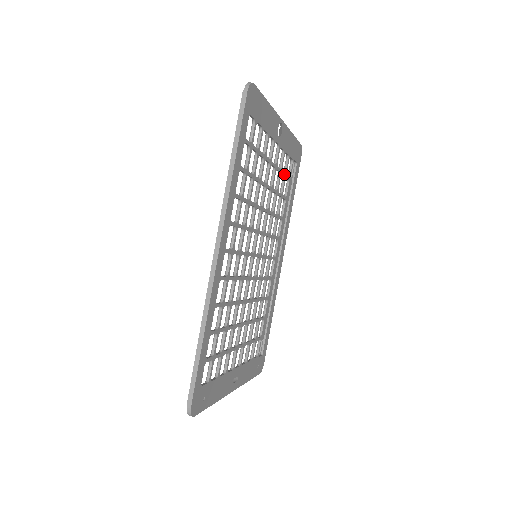
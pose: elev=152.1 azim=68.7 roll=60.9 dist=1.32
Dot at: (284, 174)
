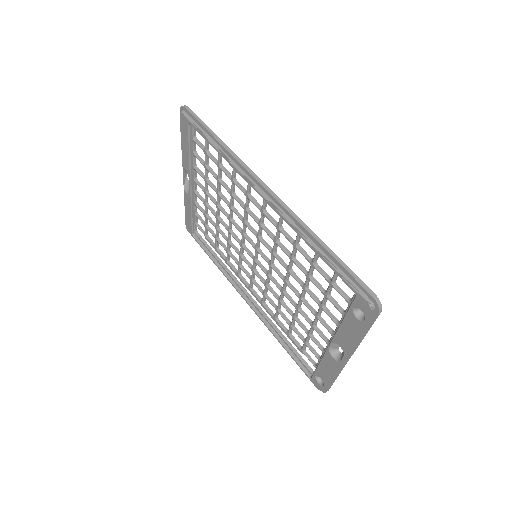
Dot at: (207, 222)
